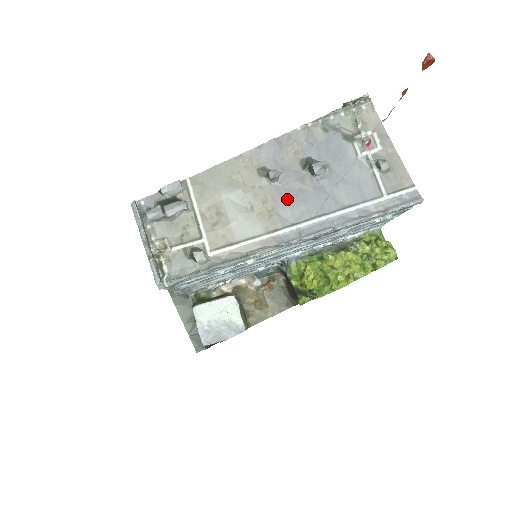
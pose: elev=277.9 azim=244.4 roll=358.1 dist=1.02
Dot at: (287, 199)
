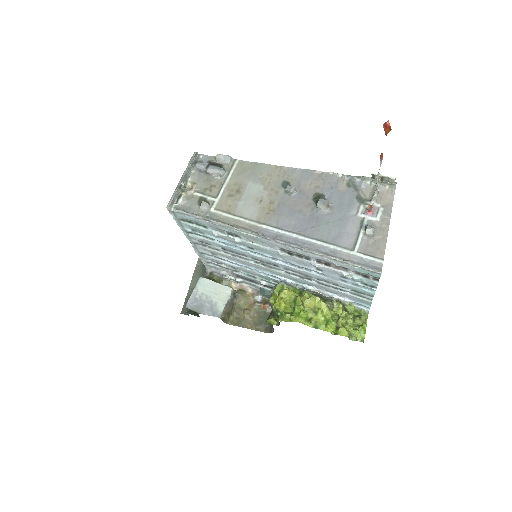
Dot at: (287, 210)
